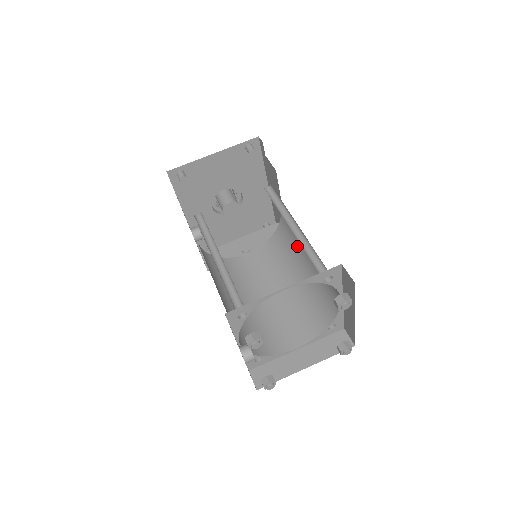
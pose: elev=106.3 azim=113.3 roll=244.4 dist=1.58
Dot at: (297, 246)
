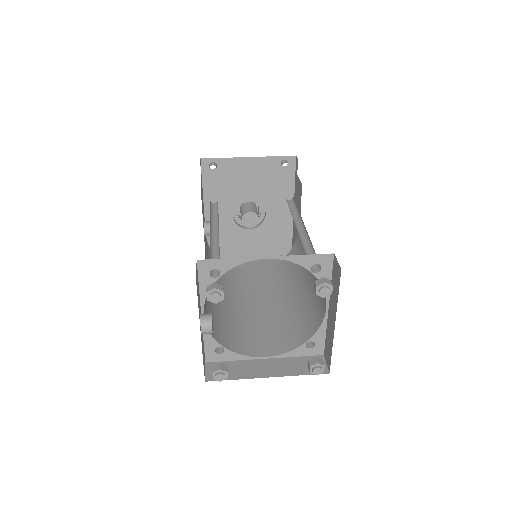
Dot at: occluded
